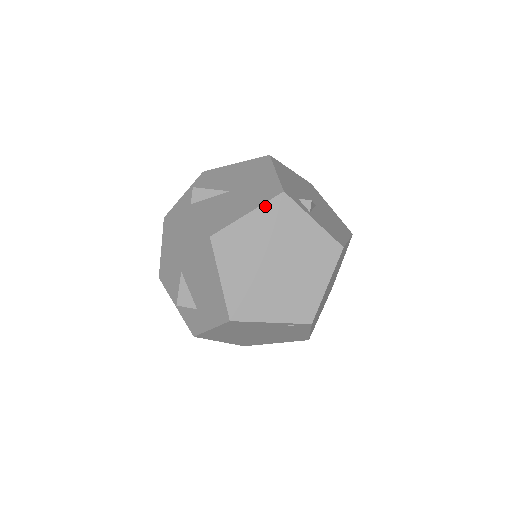
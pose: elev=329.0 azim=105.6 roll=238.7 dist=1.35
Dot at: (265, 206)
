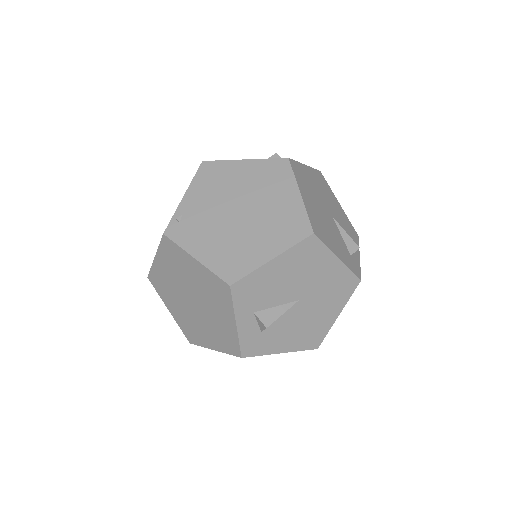
Dot at: (348, 299)
